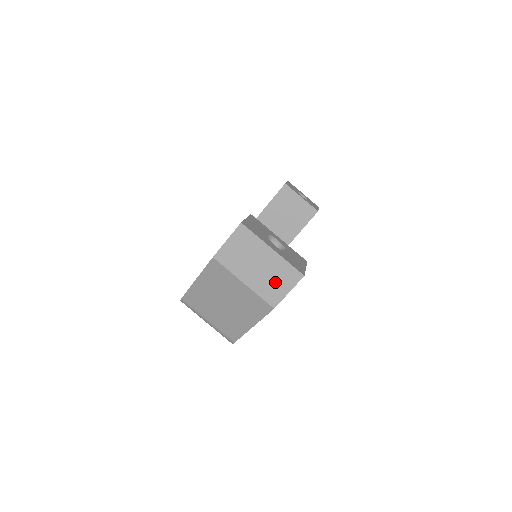
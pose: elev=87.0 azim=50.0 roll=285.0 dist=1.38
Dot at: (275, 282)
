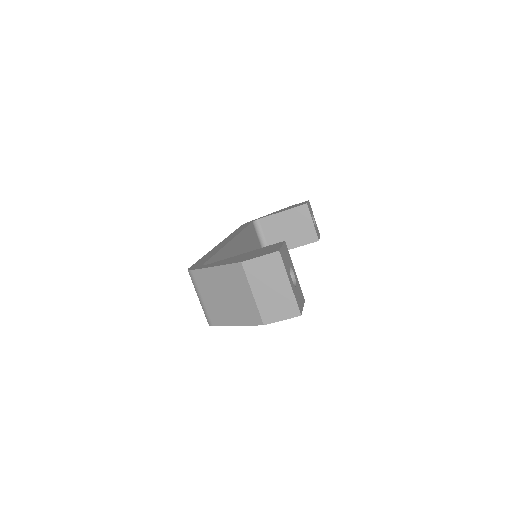
Dot at: (277, 307)
